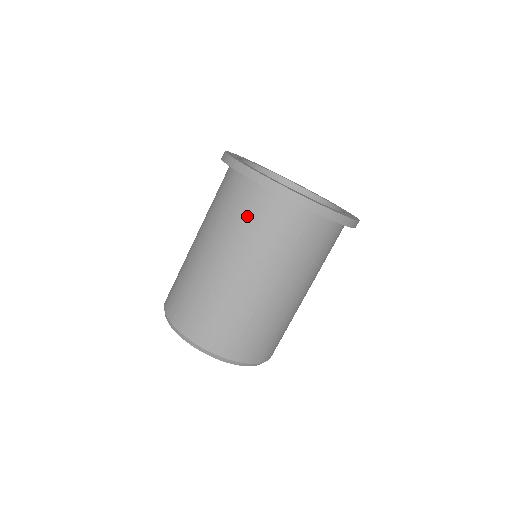
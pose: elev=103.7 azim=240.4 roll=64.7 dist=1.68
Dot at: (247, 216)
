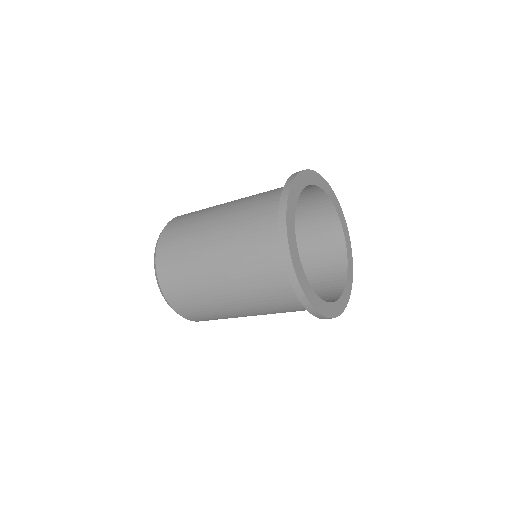
Dot at: (258, 258)
